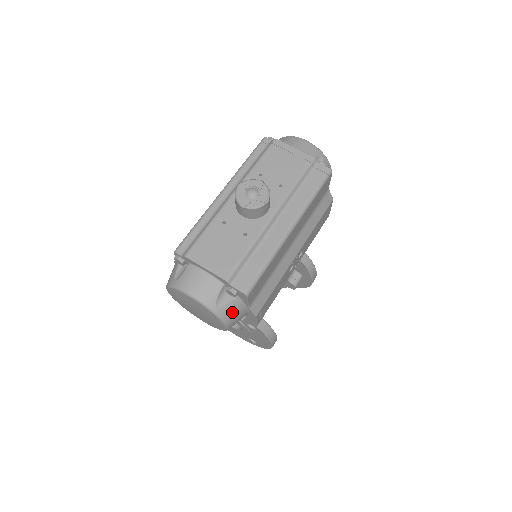
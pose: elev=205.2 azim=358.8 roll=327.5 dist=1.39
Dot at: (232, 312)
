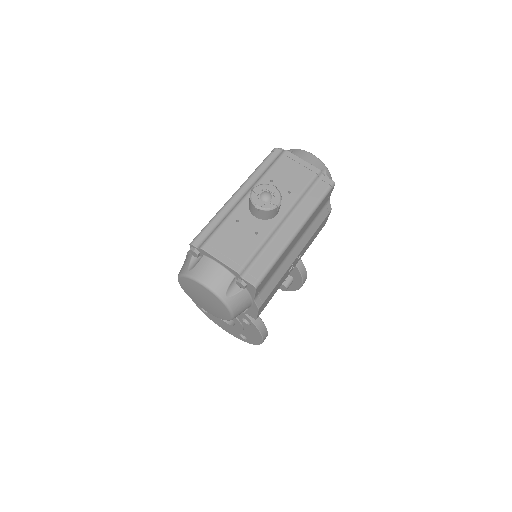
Dot at: (239, 303)
